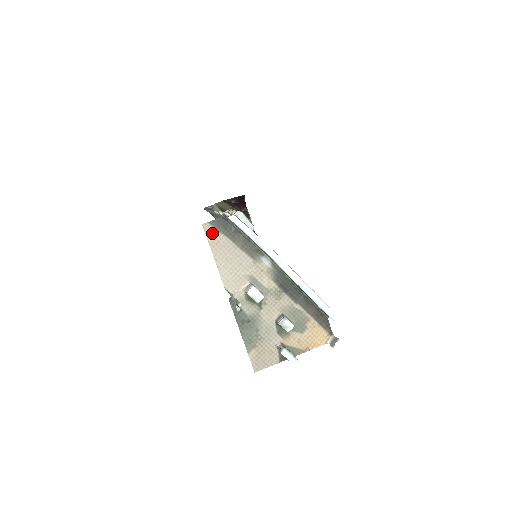
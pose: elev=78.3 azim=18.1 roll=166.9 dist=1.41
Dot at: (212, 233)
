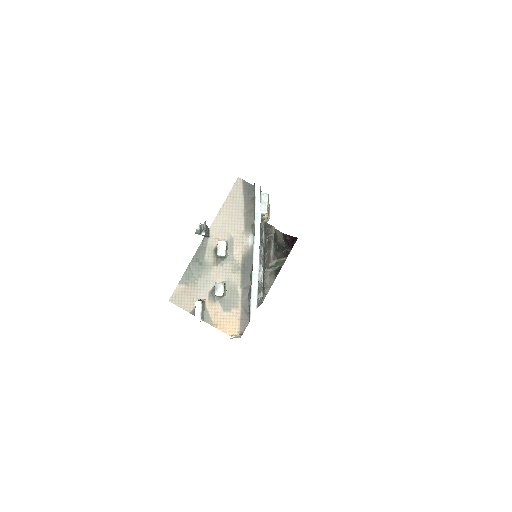
Dot at: (238, 188)
